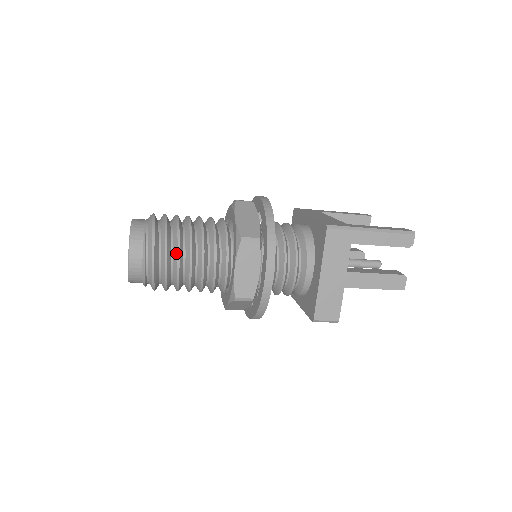
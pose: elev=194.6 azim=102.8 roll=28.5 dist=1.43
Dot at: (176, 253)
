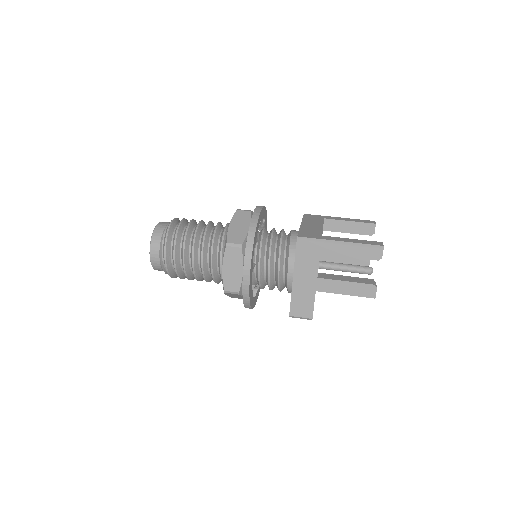
Dot at: (182, 252)
